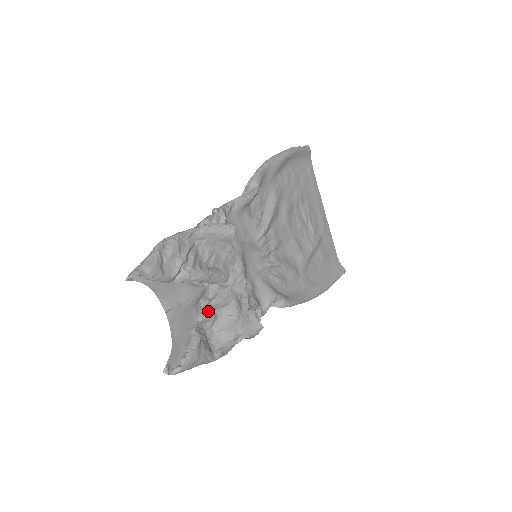
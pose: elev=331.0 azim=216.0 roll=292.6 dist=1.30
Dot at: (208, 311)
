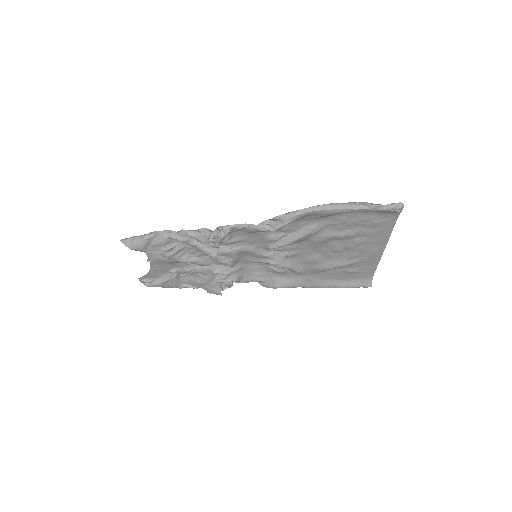
Dot at: (183, 271)
